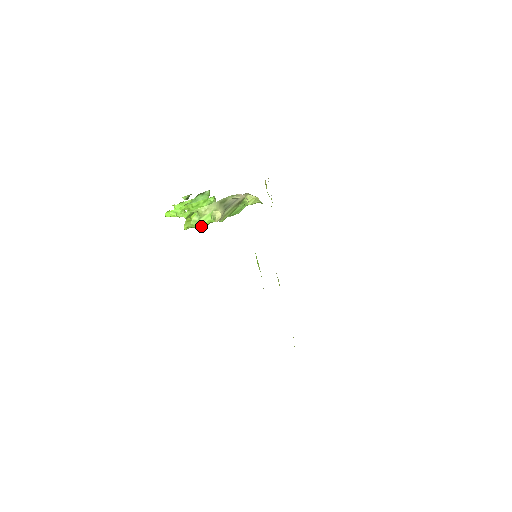
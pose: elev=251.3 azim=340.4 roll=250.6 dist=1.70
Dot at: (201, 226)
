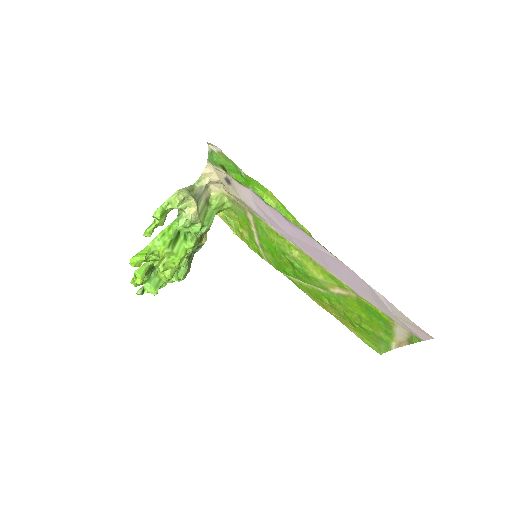
Dot at: (178, 257)
